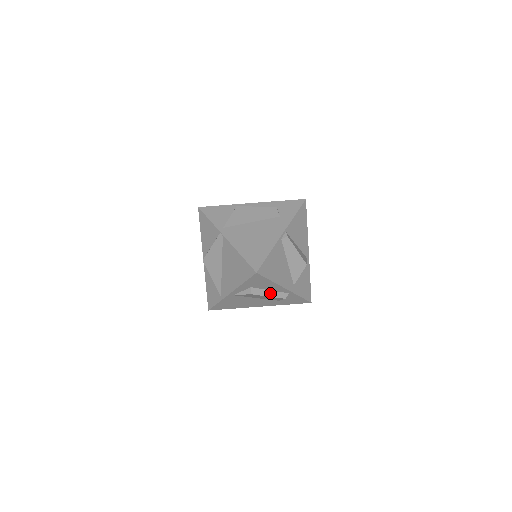
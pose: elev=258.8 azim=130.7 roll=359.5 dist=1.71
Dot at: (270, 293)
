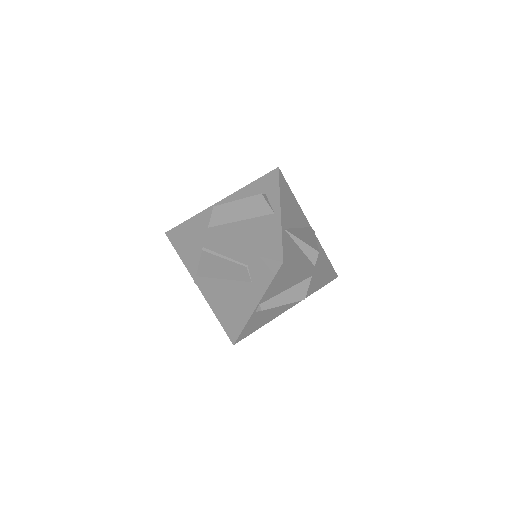
Dot at: occluded
